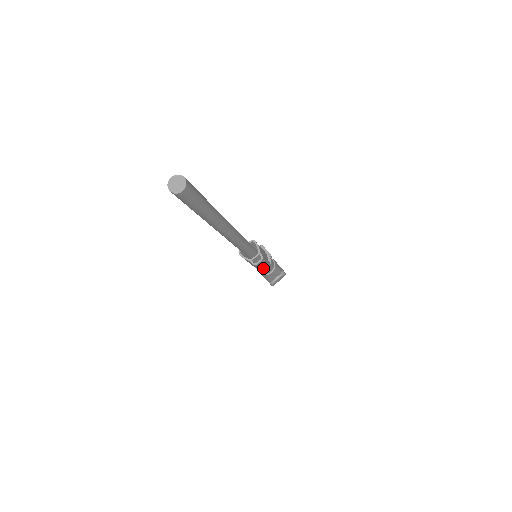
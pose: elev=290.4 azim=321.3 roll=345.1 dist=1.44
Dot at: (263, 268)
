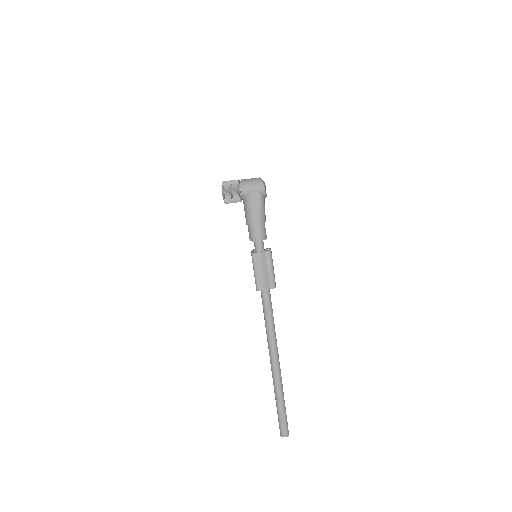
Dot at: (272, 263)
